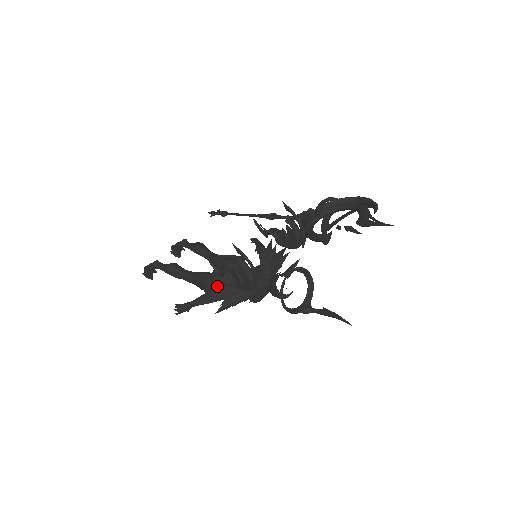
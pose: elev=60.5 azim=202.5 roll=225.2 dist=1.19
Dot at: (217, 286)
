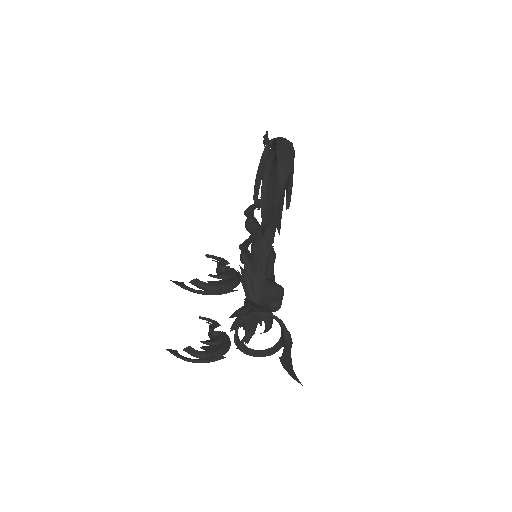
Dot at: occluded
